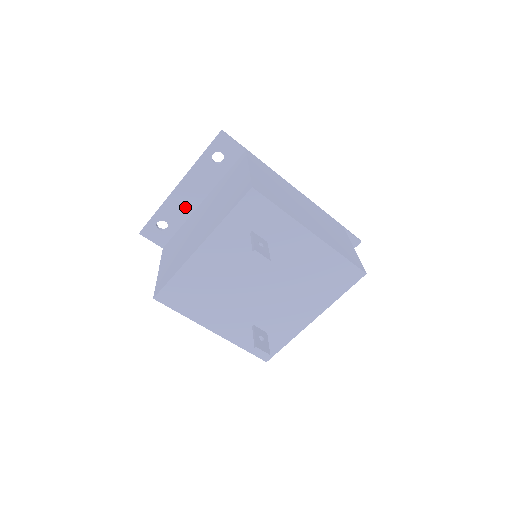
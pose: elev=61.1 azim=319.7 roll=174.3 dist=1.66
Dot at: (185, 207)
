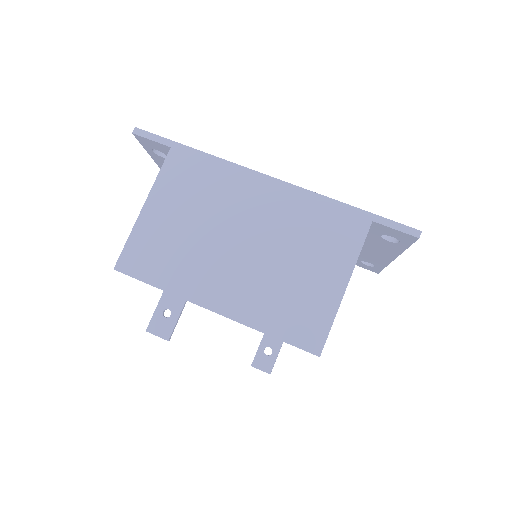
Dot at: occluded
